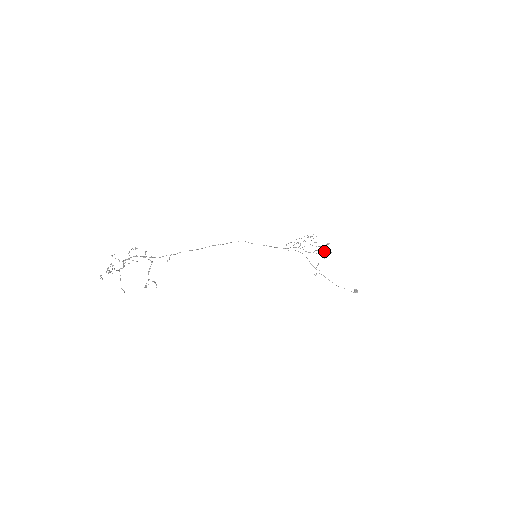
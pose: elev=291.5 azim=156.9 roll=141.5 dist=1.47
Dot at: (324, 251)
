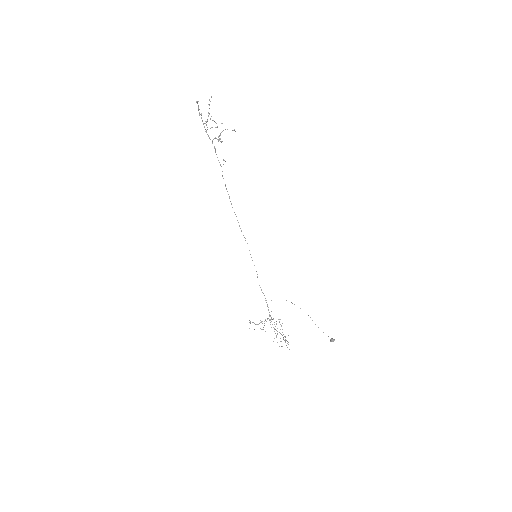
Dot at: occluded
